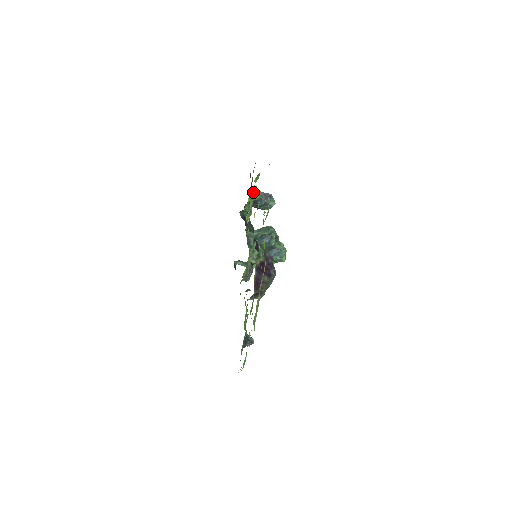
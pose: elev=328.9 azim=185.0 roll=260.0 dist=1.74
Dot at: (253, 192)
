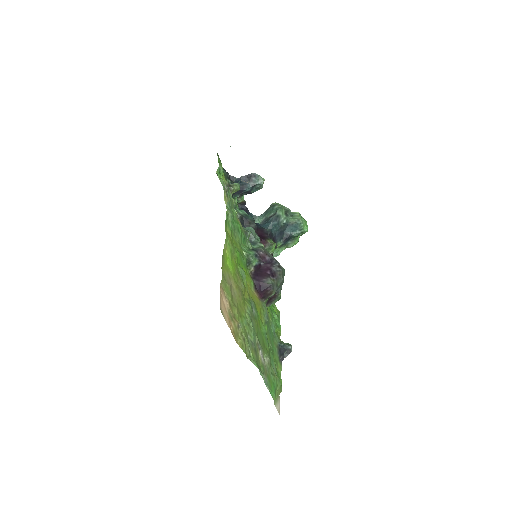
Dot at: occluded
